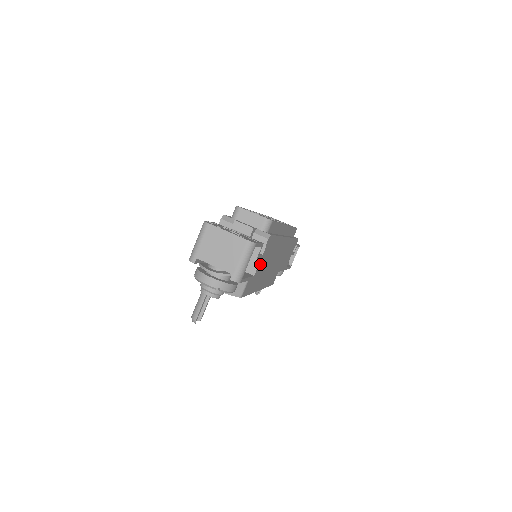
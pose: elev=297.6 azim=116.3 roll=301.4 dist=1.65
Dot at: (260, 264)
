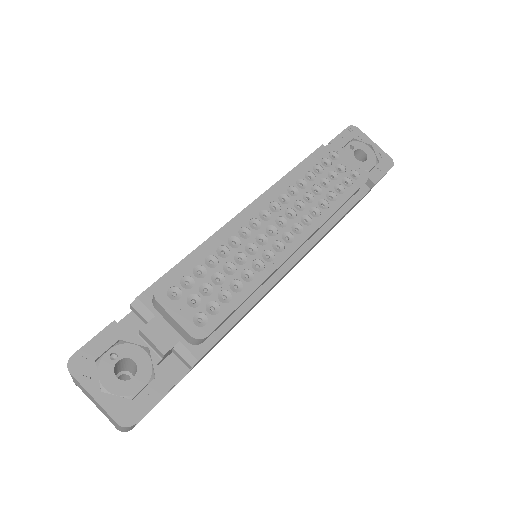
Dot at: occluded
